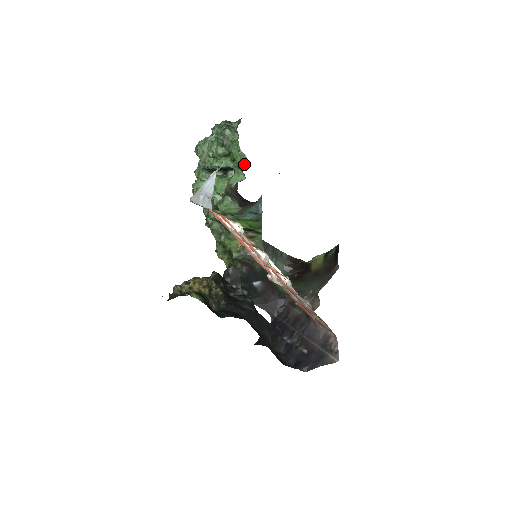
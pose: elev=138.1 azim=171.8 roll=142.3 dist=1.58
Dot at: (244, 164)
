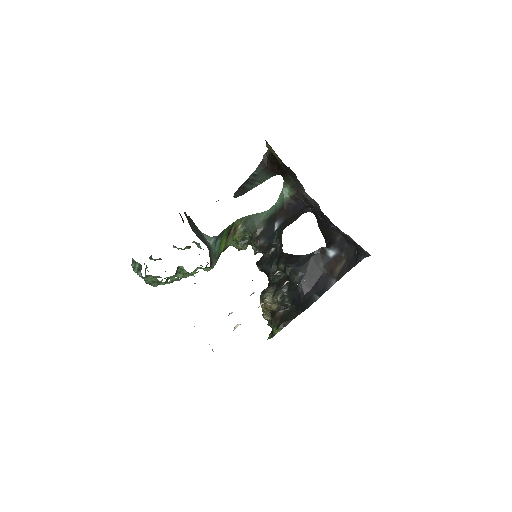
Dot at: (179, 280)
